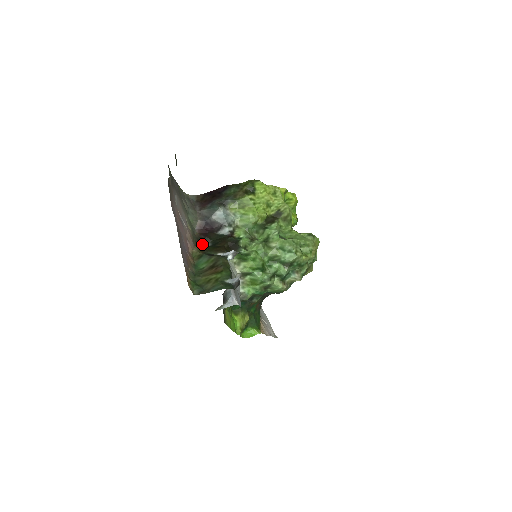
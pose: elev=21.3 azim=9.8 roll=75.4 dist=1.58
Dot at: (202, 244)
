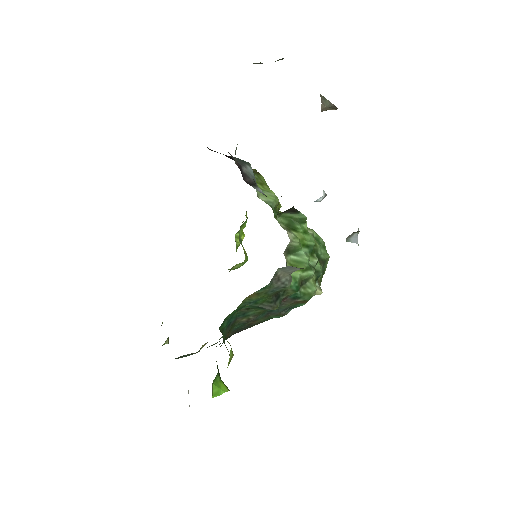
Dot at: occluded
